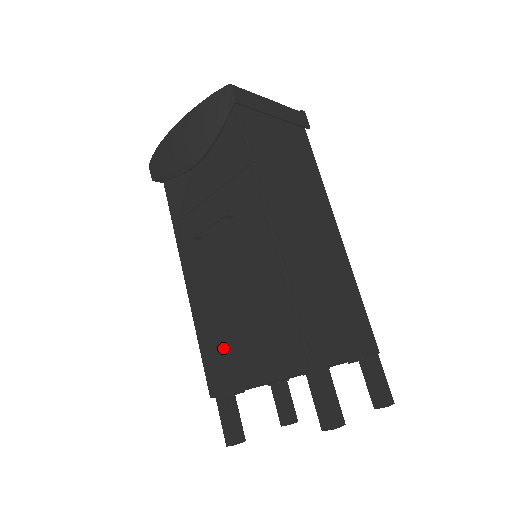
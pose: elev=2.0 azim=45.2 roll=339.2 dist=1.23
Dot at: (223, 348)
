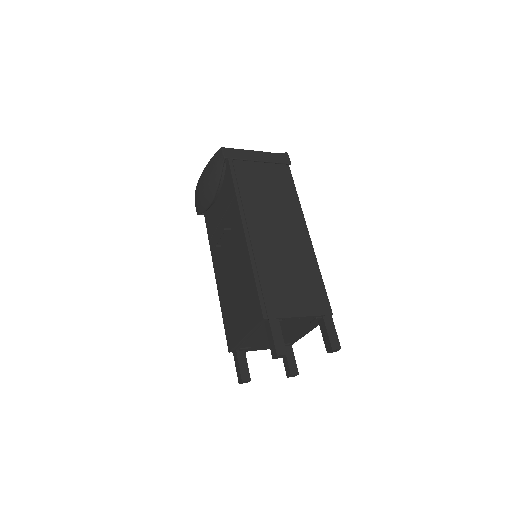
Dot at: (231, 317)
